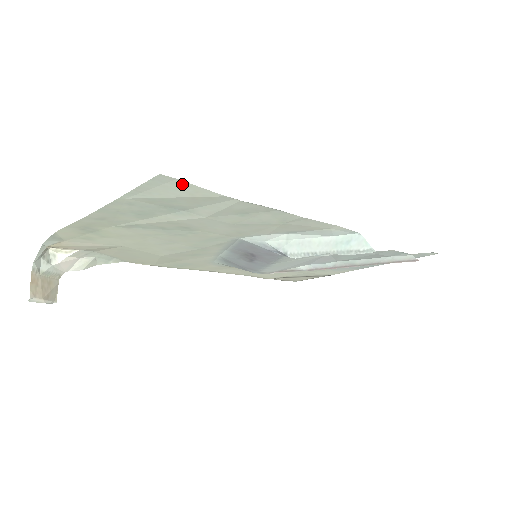
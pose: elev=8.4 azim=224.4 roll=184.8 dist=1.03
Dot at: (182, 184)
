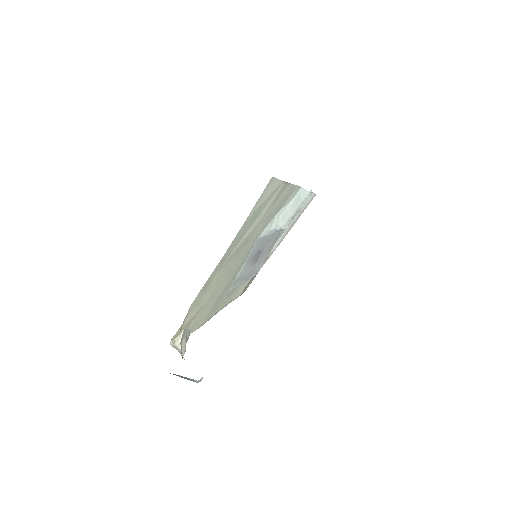
Dot at: (274, 182)
